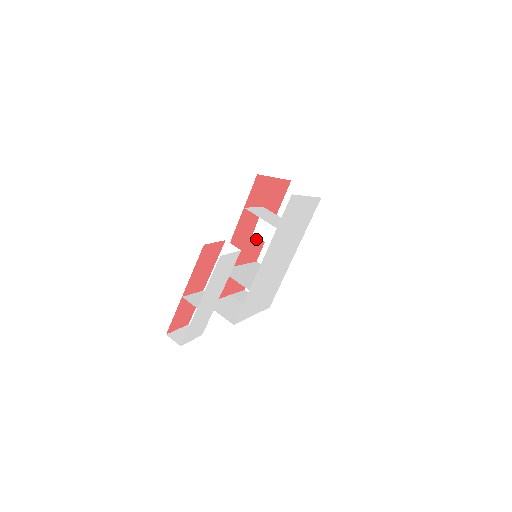
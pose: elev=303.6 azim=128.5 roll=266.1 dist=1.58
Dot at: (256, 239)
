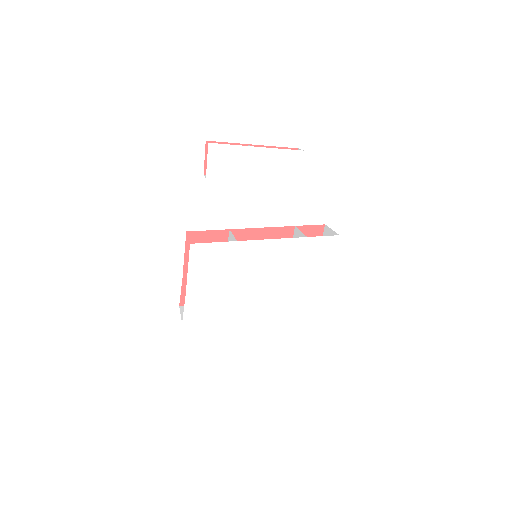
Dot at: occluded
